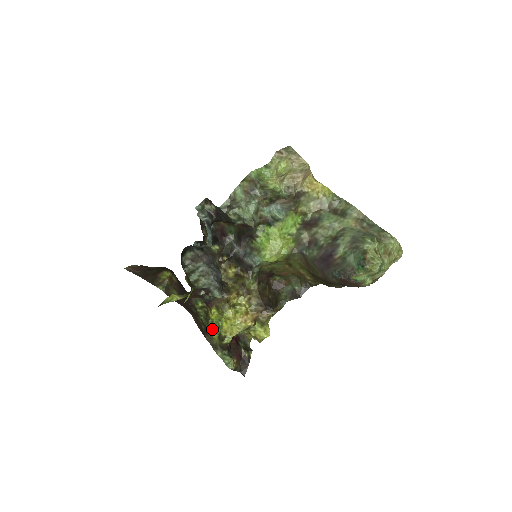
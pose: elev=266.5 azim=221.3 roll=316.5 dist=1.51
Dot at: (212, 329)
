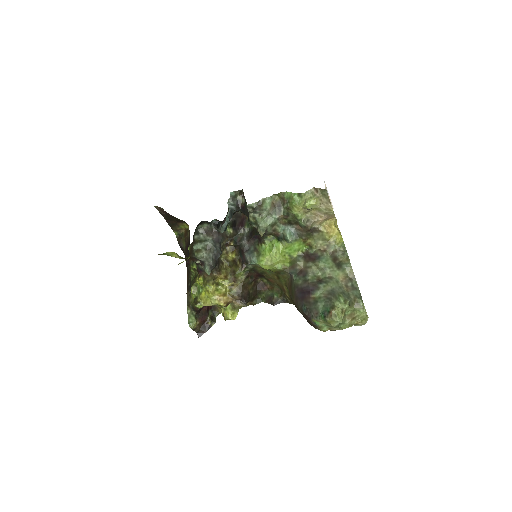
Dot at: (193, 290)
